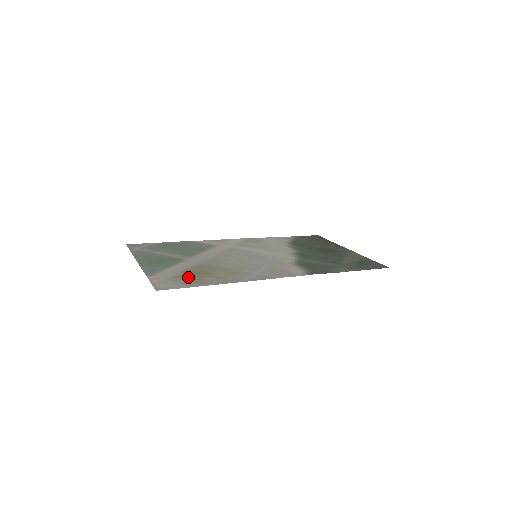
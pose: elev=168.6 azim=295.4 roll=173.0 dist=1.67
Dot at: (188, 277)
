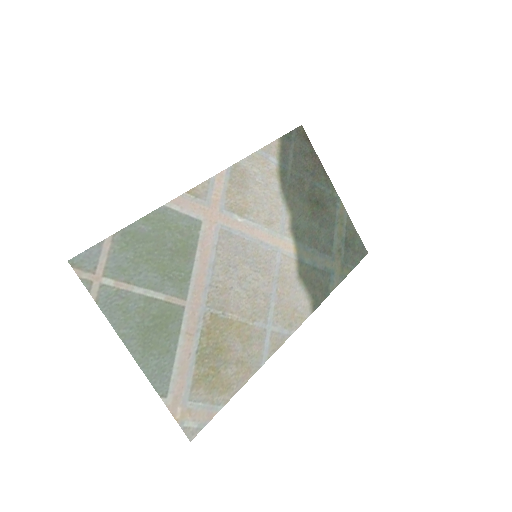
Dot at: (208, 378)
